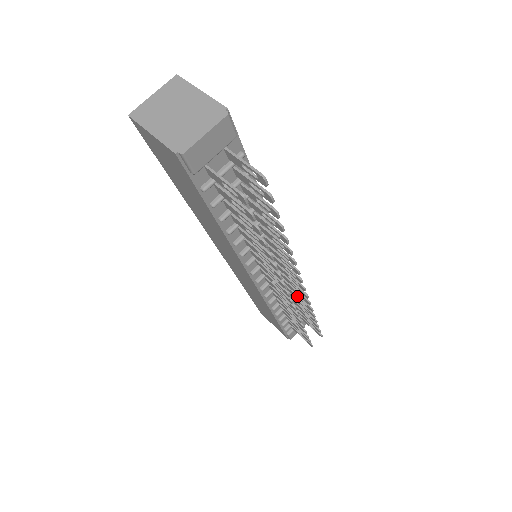
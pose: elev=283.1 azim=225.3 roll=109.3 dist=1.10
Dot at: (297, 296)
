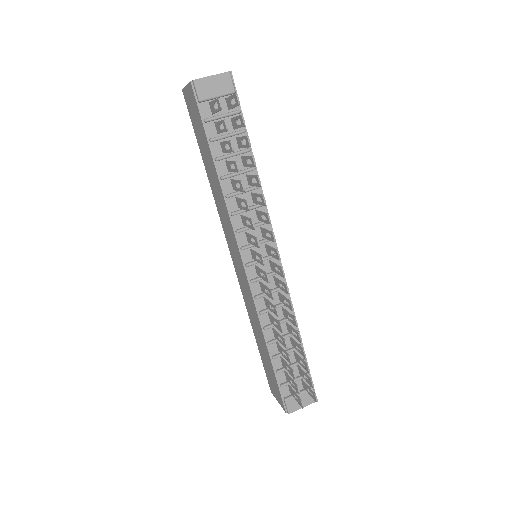
Dot at: (287, 312)
